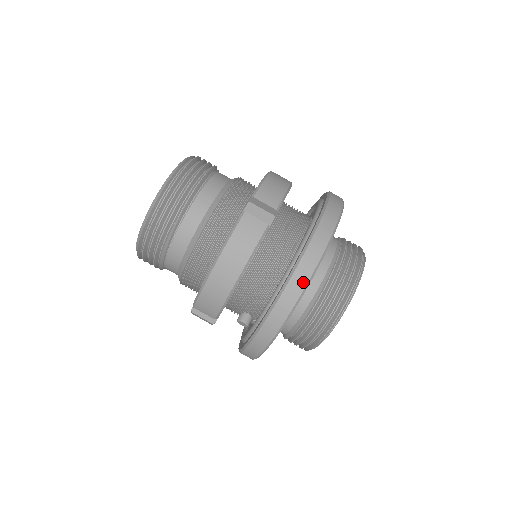
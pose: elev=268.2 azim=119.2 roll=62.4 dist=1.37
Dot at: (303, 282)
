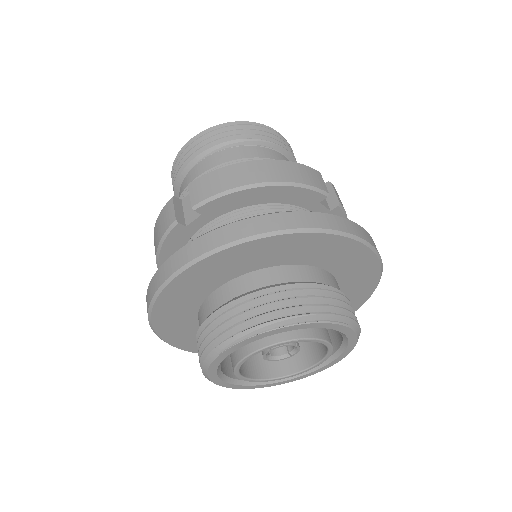
Dot at: (328, 225)
